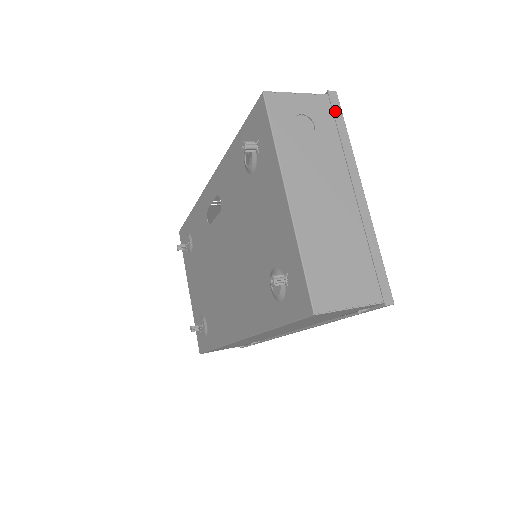
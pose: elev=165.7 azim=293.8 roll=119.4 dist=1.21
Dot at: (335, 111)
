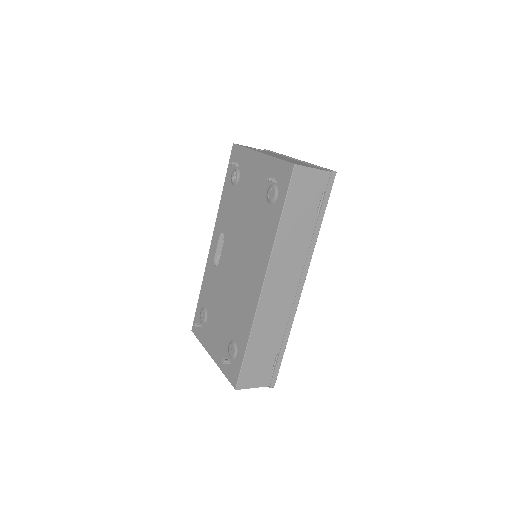
Dot at: (271, 151)
